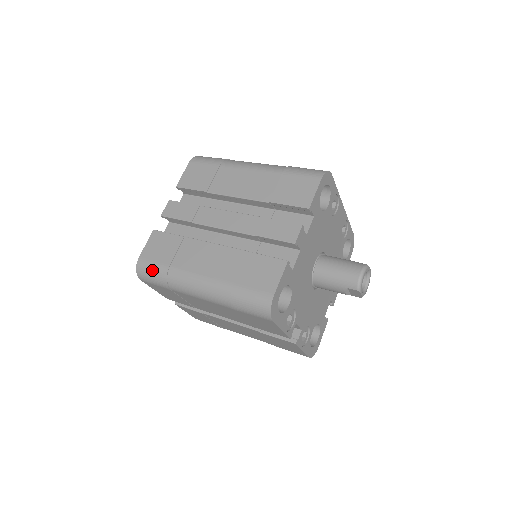
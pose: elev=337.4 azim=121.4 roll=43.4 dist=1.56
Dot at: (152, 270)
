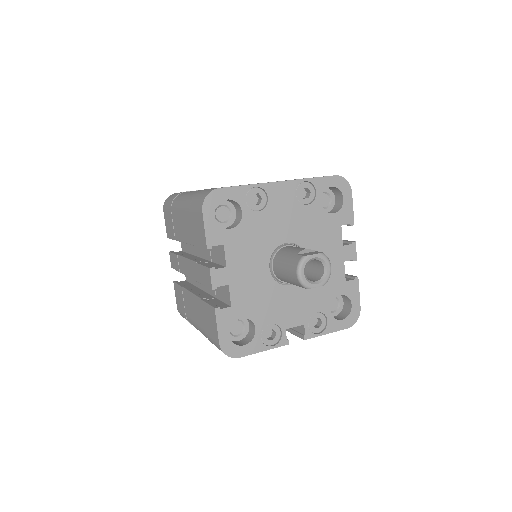
Dot at: occluded
